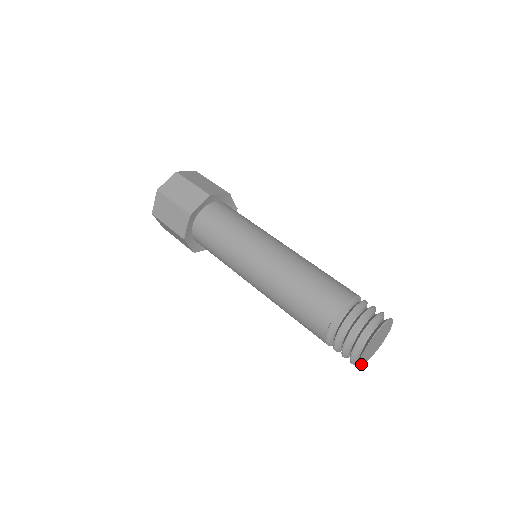
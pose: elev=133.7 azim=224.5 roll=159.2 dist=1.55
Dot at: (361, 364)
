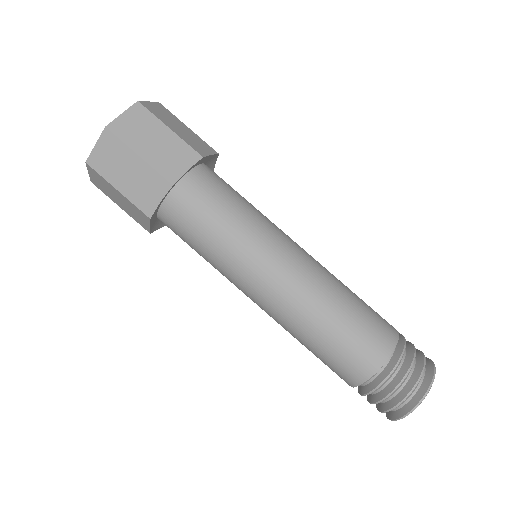
Dot at: occluded
